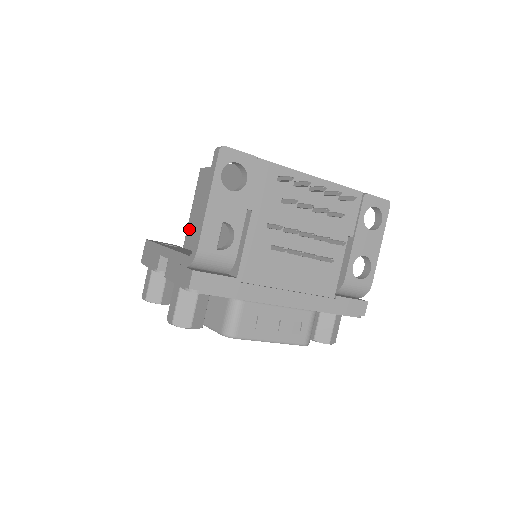
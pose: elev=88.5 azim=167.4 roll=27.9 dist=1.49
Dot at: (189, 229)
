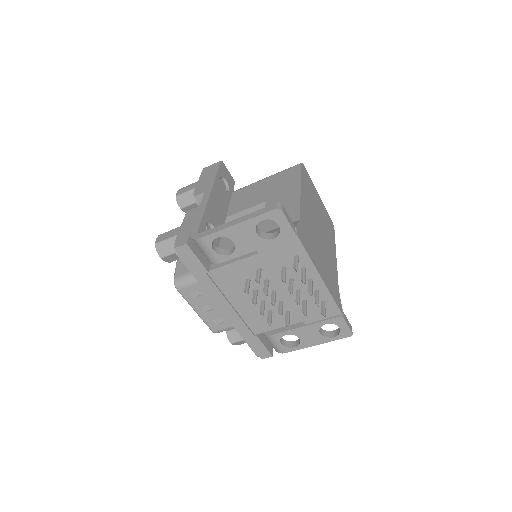
Dot at: (250, 187)
